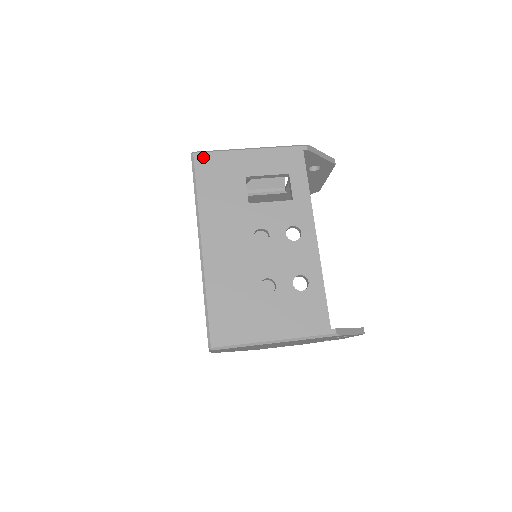
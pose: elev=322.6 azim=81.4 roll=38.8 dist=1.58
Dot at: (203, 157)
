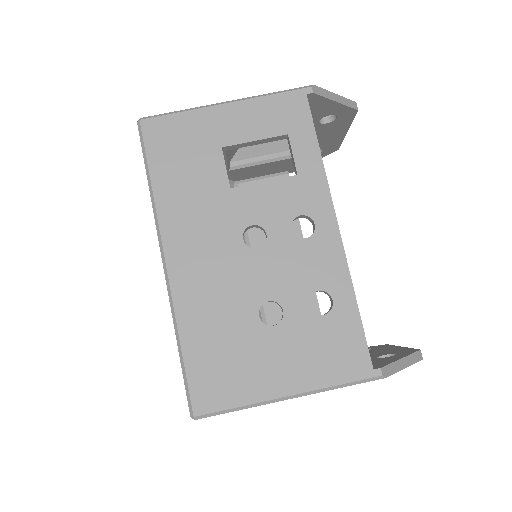
Dot at: (155, 125)
